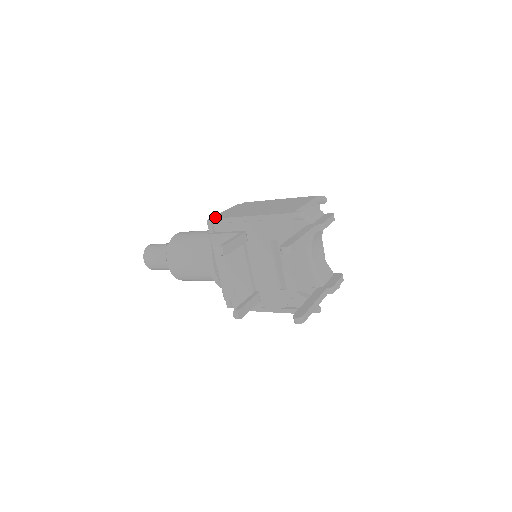
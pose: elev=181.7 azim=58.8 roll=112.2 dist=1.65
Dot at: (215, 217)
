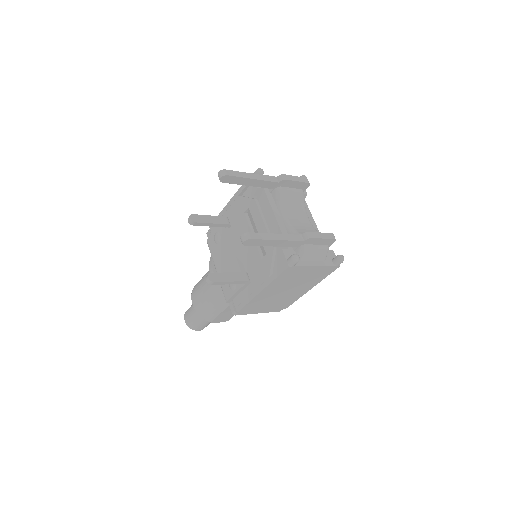
Dot at: occluded
